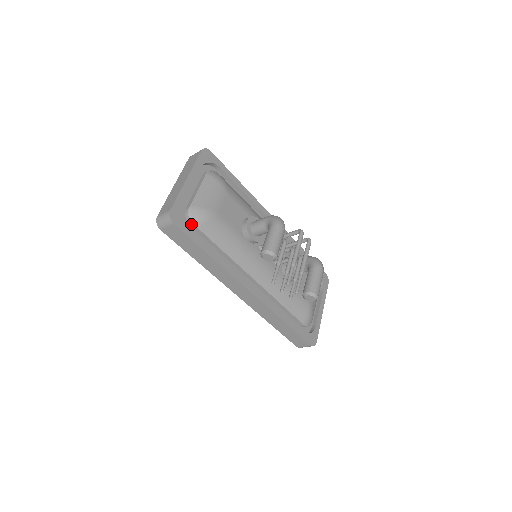
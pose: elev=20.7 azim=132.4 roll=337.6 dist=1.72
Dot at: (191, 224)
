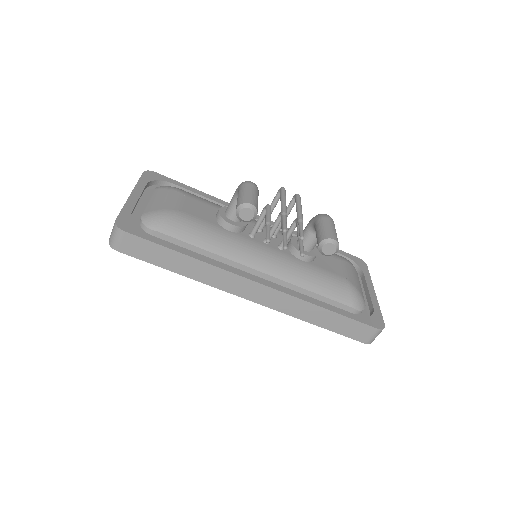
Dot at: (150, 231)
